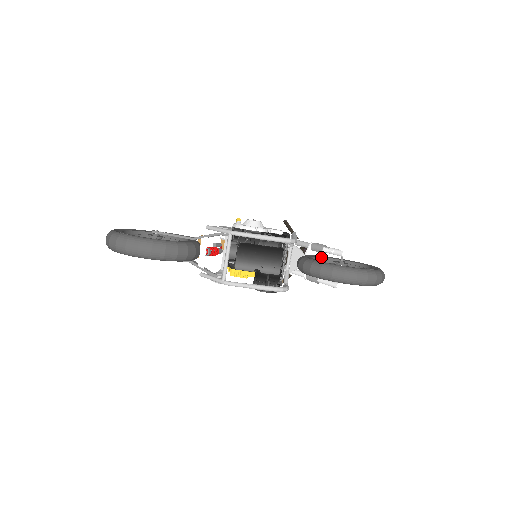
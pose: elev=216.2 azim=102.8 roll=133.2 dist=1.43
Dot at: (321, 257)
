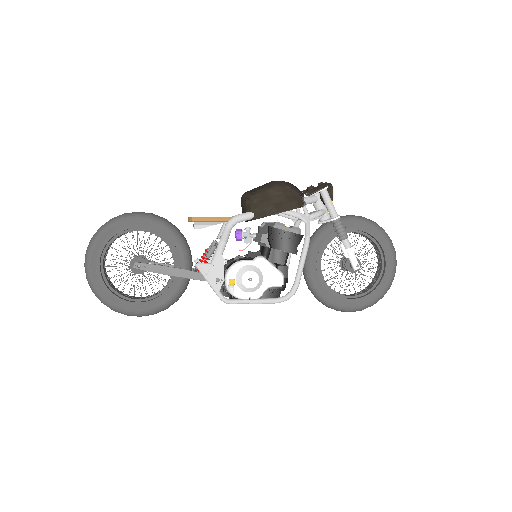
Dot at: occluded
